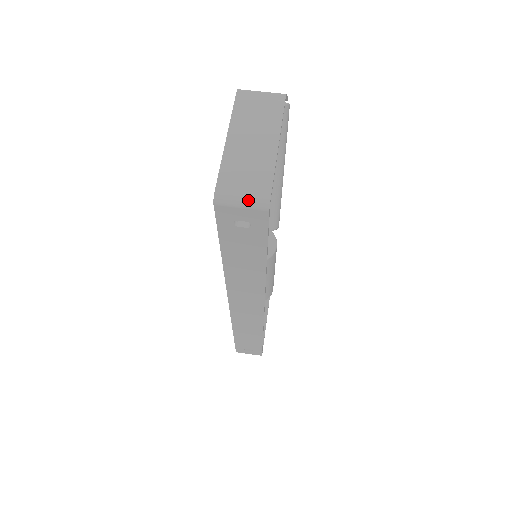
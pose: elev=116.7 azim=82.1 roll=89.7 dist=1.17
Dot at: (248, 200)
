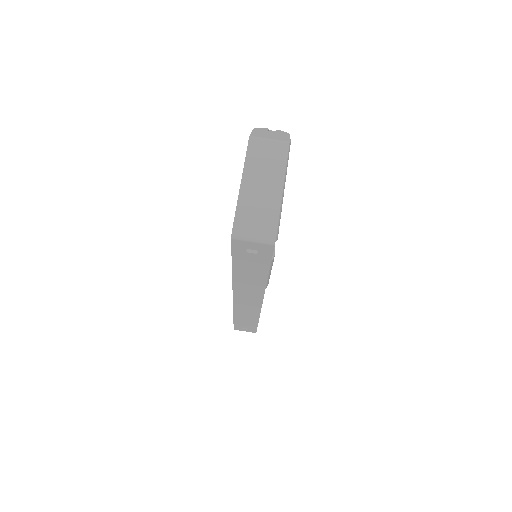
Dot at: (258, 237)
